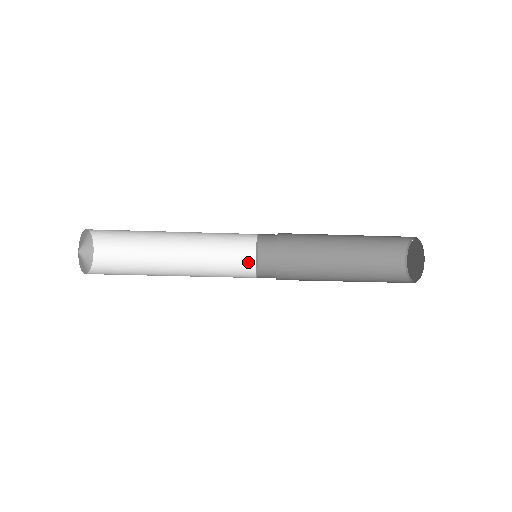
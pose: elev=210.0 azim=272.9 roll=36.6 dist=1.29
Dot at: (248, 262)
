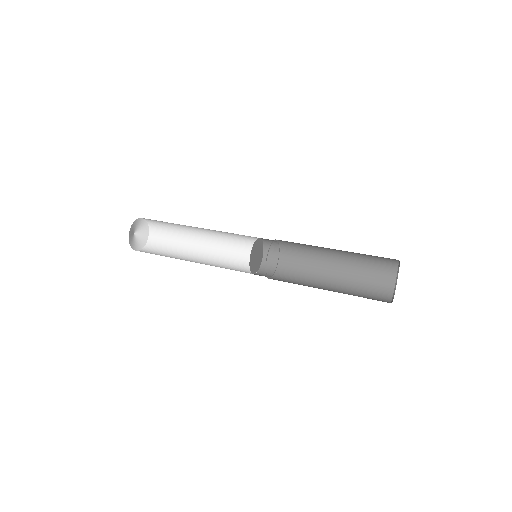
Dot at: occluded
